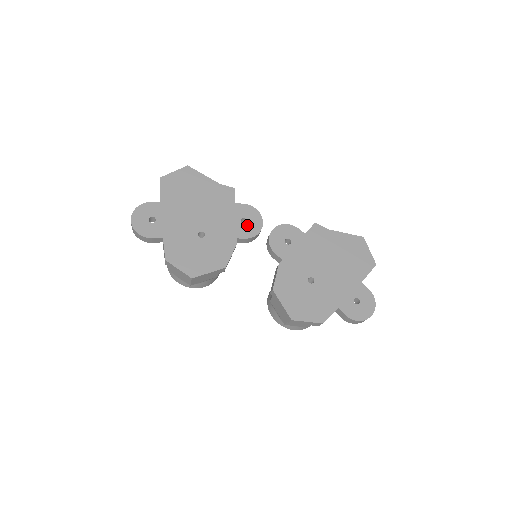
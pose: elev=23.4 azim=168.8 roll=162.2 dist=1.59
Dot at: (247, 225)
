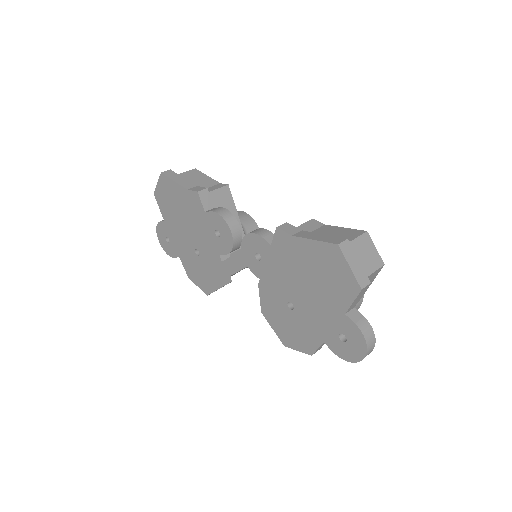
Dot at: (221, 238)
